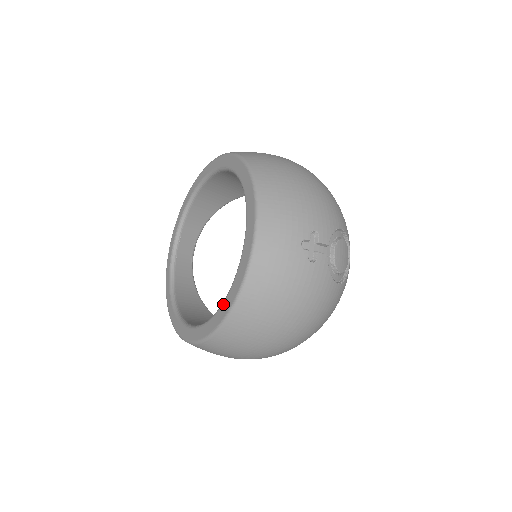
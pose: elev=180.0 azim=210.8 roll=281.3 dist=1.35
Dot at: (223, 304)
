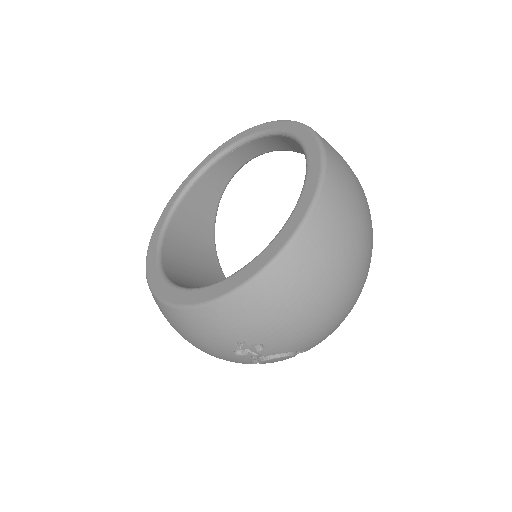
Dot at: (164, 283)
